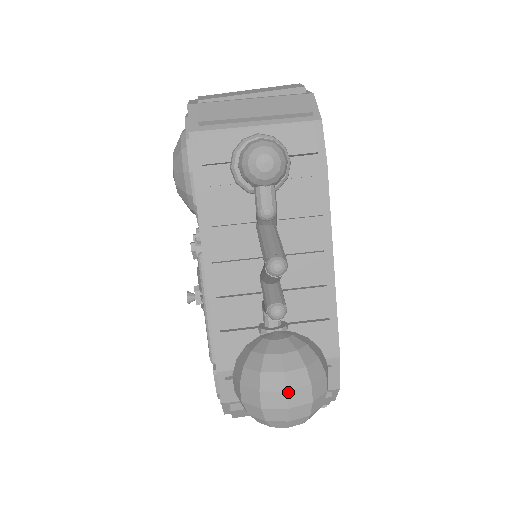
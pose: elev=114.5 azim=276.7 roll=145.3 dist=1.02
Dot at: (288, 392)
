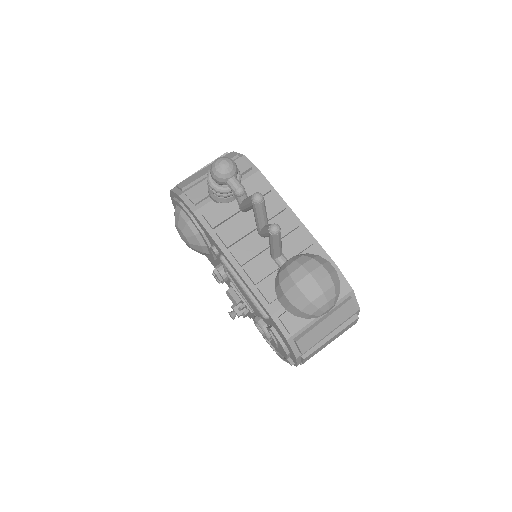
Dot at: (311, 273)
